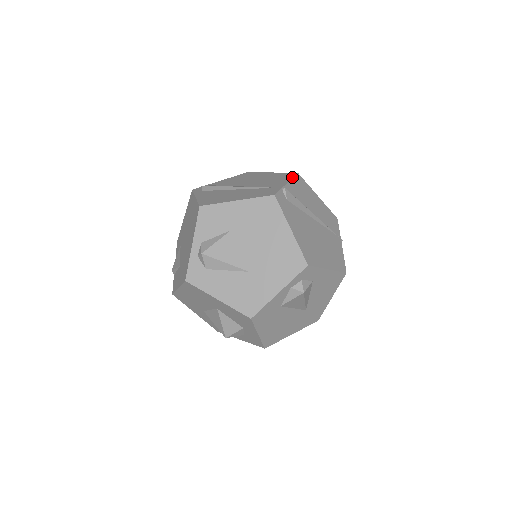
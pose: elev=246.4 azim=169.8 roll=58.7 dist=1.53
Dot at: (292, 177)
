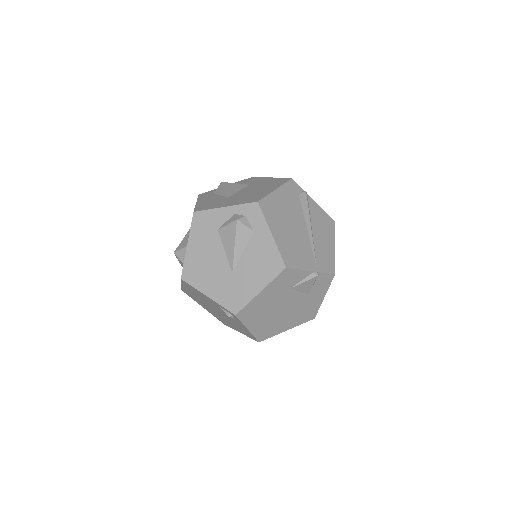
Dot at: occluded
